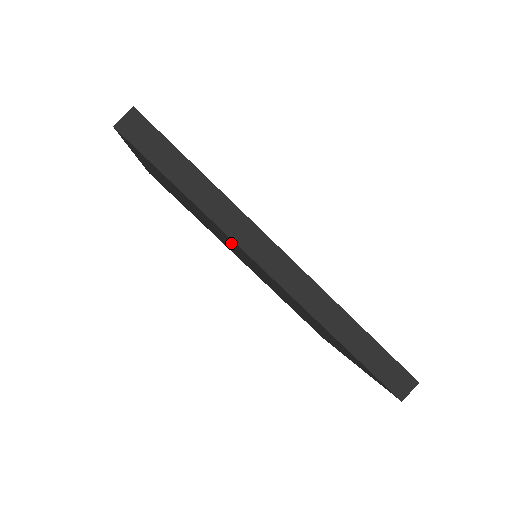
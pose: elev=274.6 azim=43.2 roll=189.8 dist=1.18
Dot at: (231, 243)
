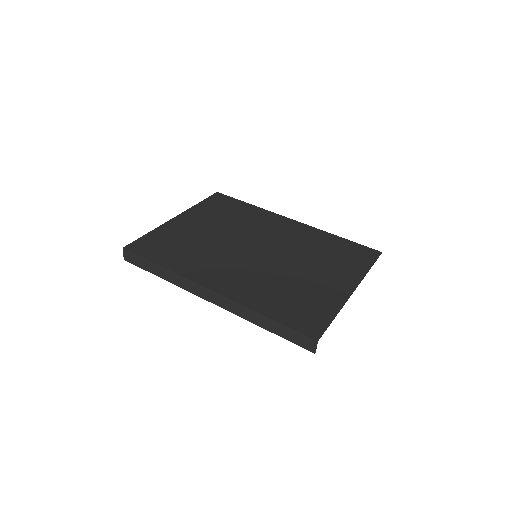
Dot at: occluded
